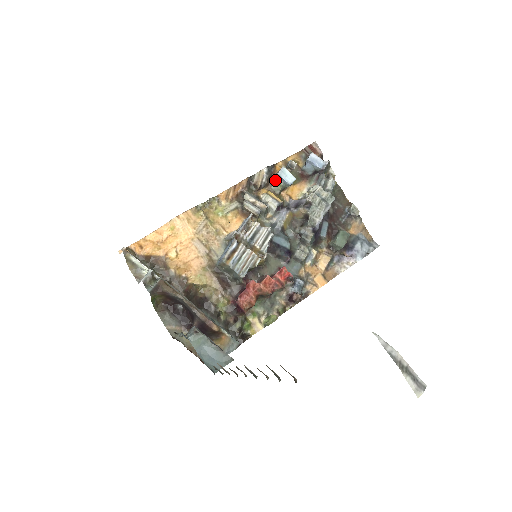
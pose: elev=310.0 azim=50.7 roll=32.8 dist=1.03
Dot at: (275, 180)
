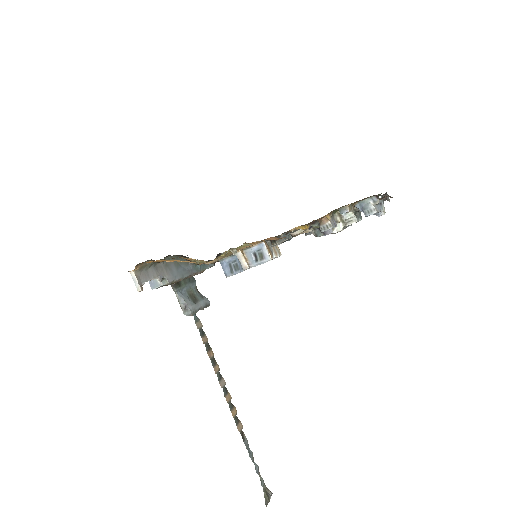
Dot at: (316, 223)
